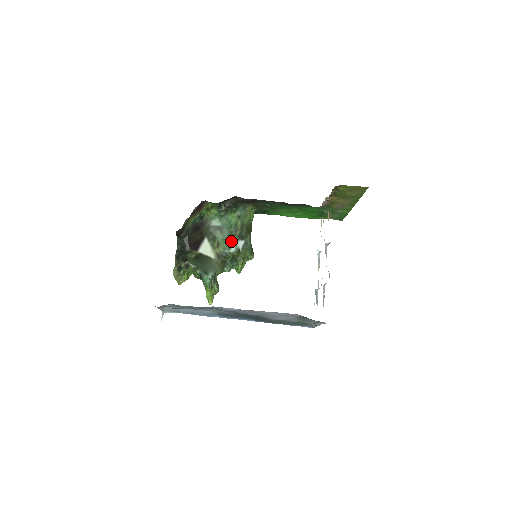
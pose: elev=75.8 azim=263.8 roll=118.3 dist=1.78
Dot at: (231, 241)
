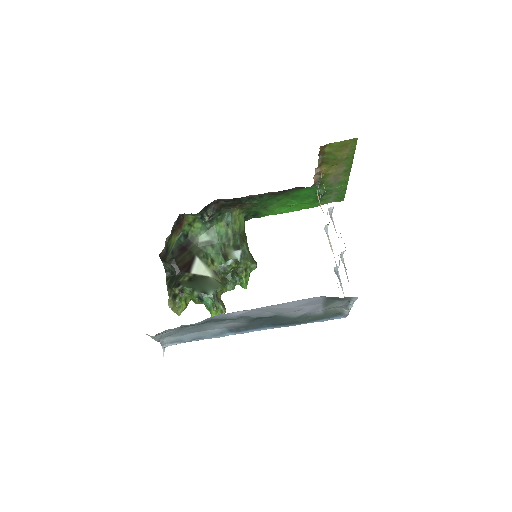
Dot at: (226, 253)
